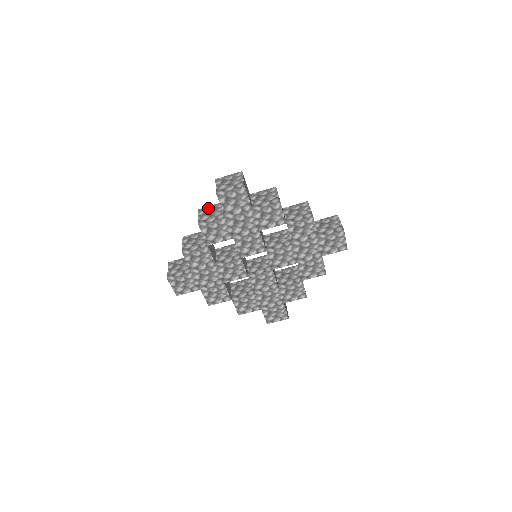
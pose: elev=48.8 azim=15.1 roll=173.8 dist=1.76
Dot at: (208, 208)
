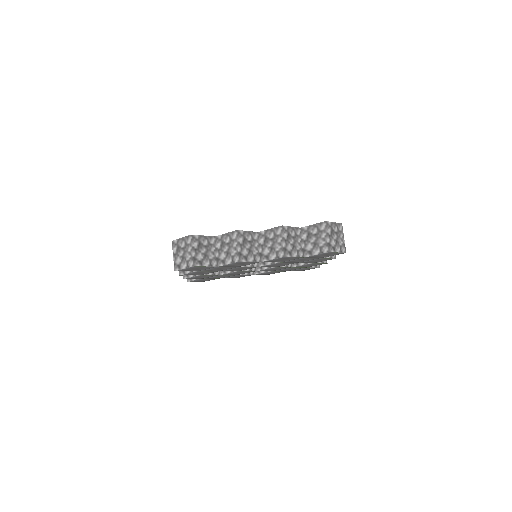
Dot at: occluded
